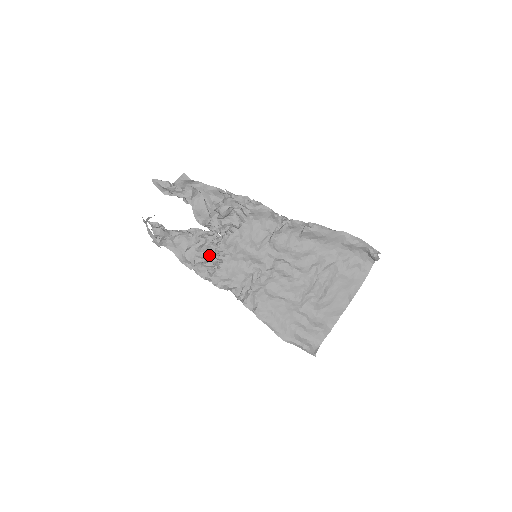
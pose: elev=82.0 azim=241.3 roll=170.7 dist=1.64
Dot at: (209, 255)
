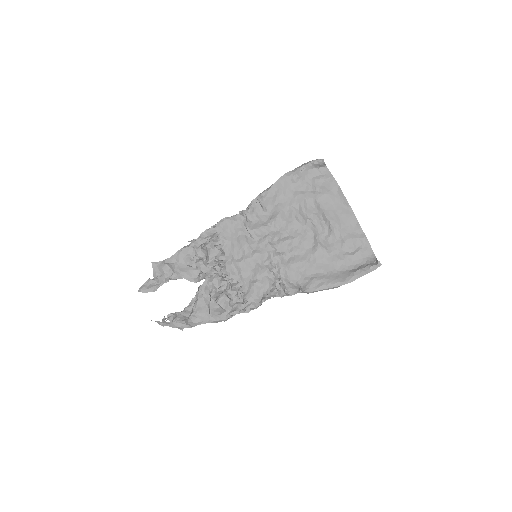
Dot at: (228, 295)
